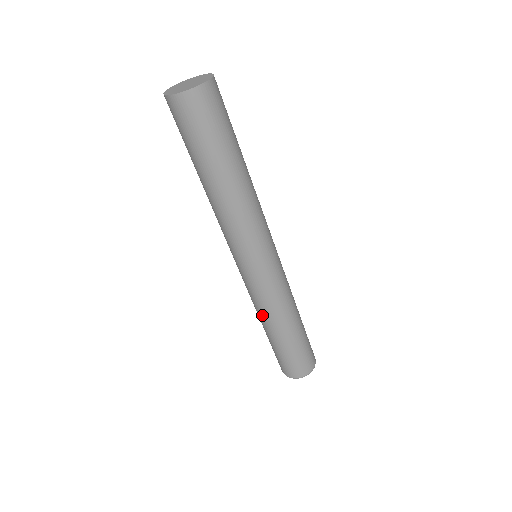
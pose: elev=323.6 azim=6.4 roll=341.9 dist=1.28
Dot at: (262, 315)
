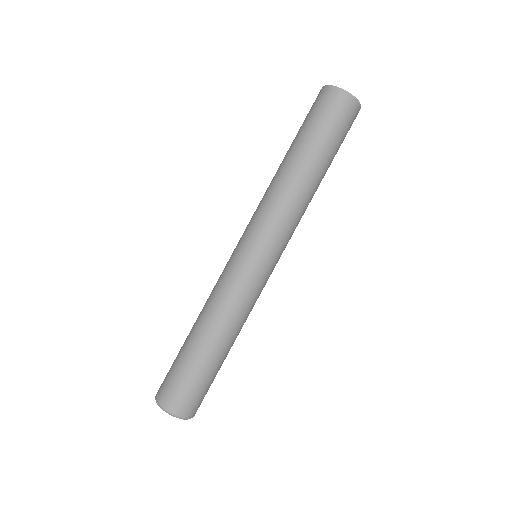
Dot at: (216, 312)
